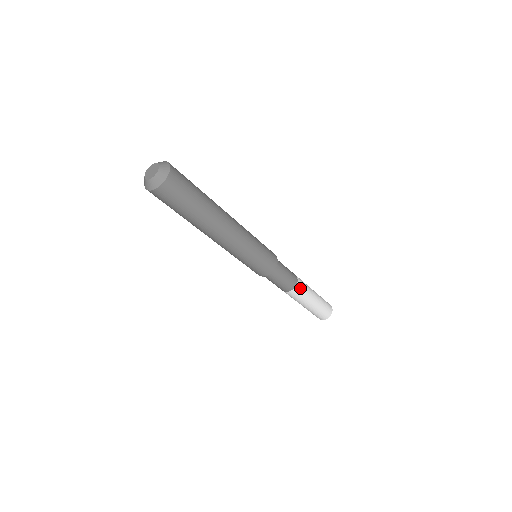
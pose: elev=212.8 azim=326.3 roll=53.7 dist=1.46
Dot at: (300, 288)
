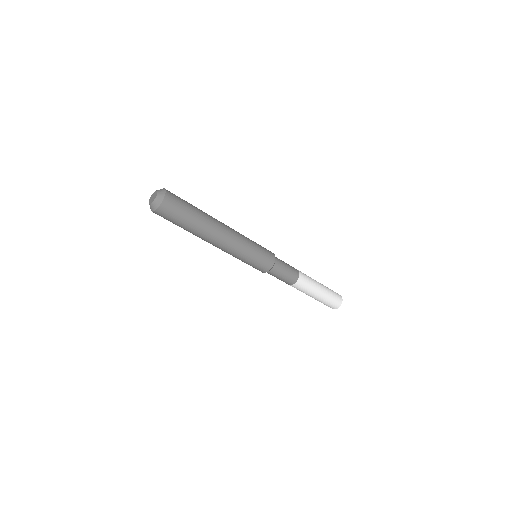
Dot at: (303, 280)
